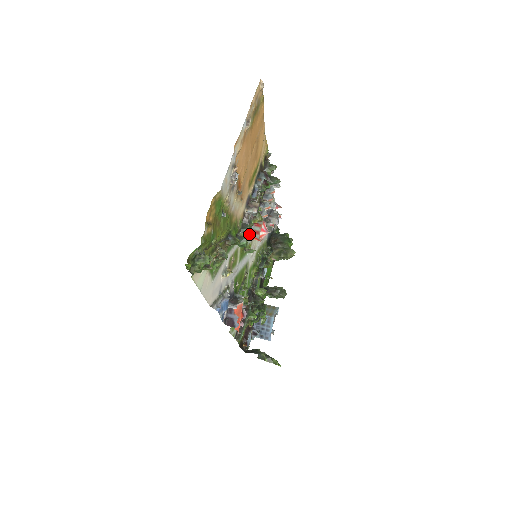
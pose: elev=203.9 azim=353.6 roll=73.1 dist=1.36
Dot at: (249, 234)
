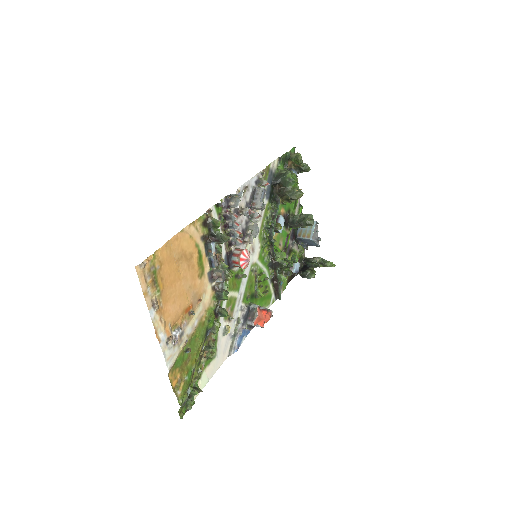
Dot at: (234, 267)
